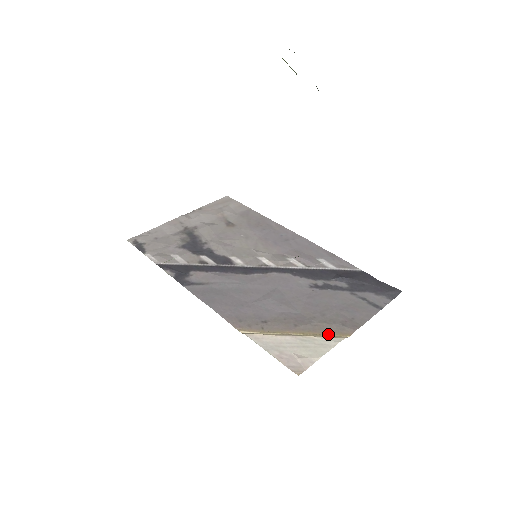
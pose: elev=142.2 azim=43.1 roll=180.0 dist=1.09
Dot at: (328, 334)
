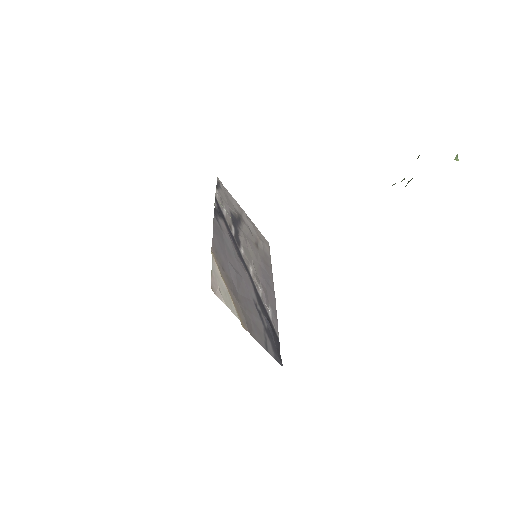
Dot at: (237, 313)
